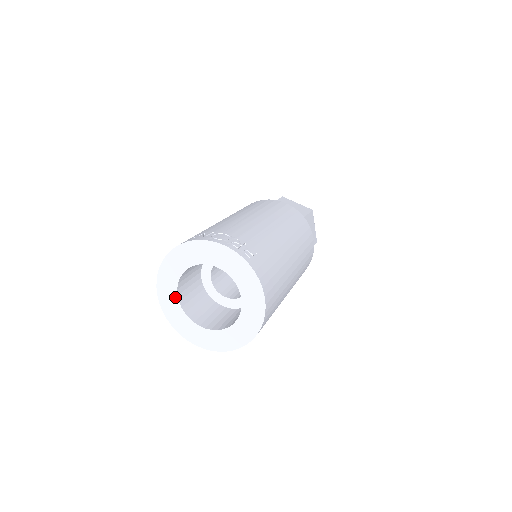
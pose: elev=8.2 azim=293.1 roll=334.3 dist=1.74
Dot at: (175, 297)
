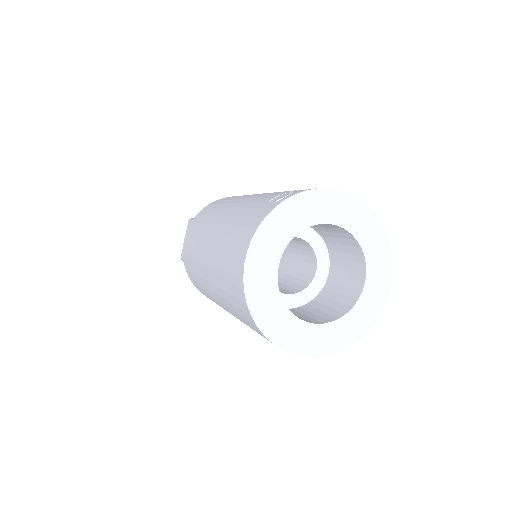
Dot at: (275, 262)
